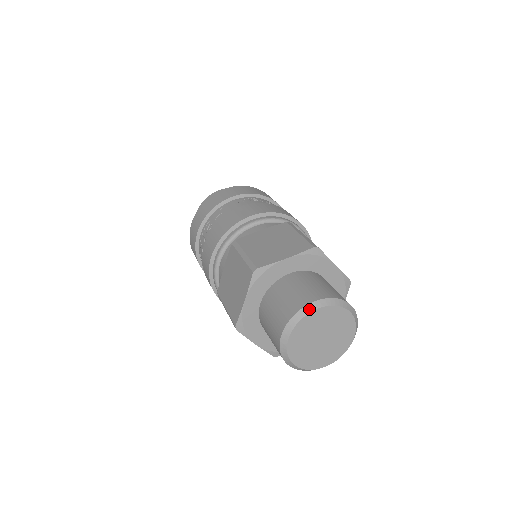
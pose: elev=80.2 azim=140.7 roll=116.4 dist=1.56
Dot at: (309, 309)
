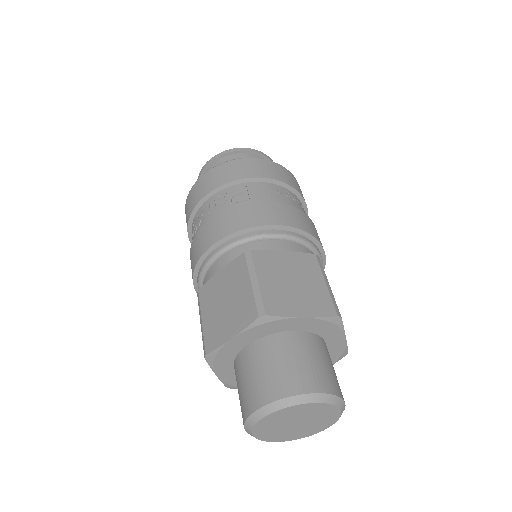
Dot at: (304, 400)
